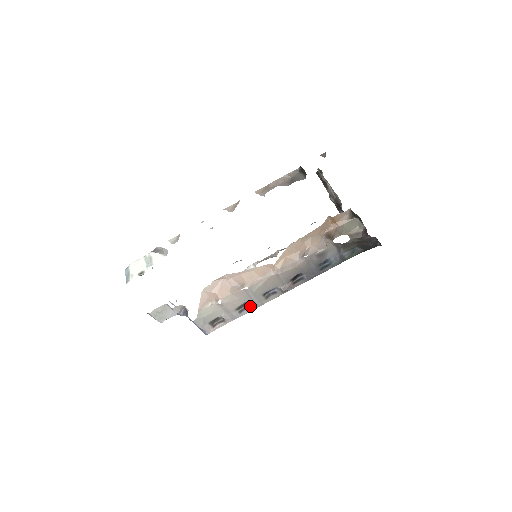
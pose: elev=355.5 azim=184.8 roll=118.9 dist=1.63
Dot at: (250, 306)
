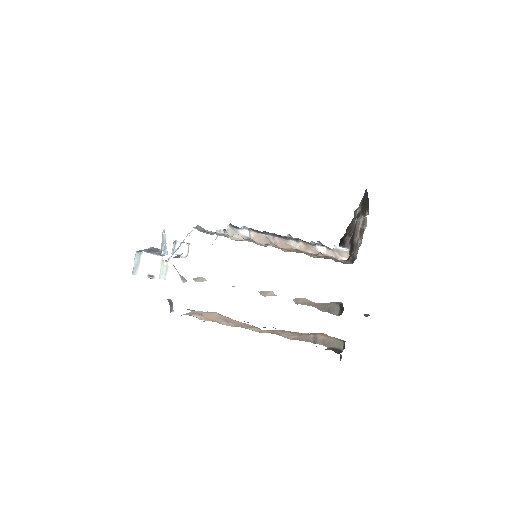
Dot at: occluded
